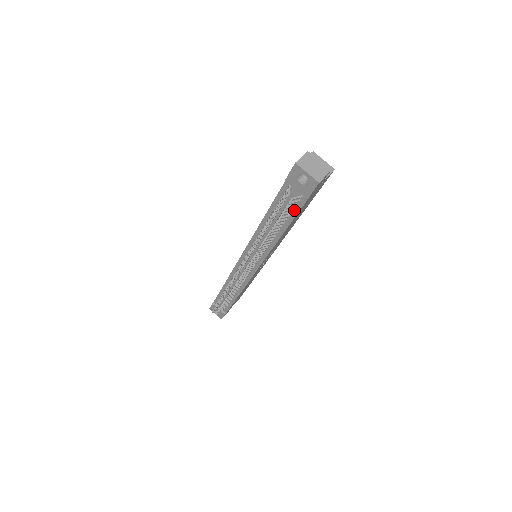
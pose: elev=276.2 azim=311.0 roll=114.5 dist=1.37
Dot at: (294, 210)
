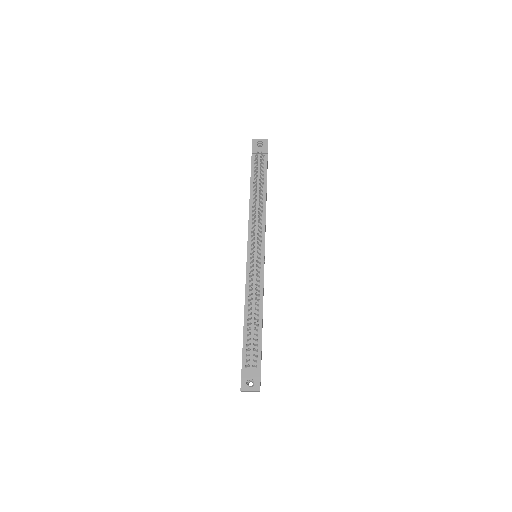
Dot at: (264, 169)
